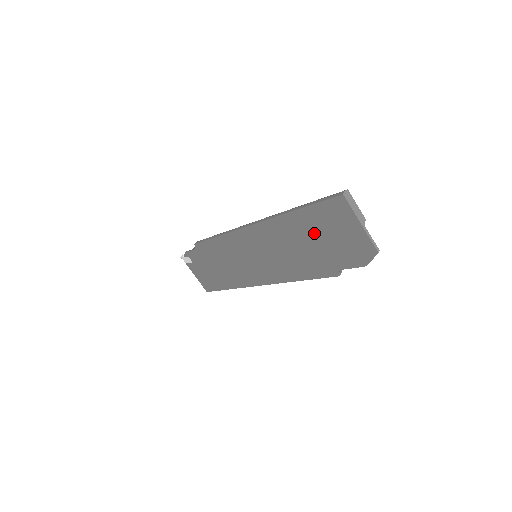
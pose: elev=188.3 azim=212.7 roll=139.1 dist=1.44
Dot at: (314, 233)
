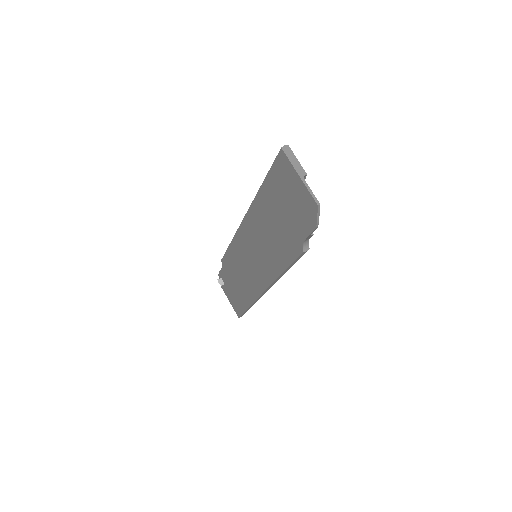
Dot at: (277, 205)
